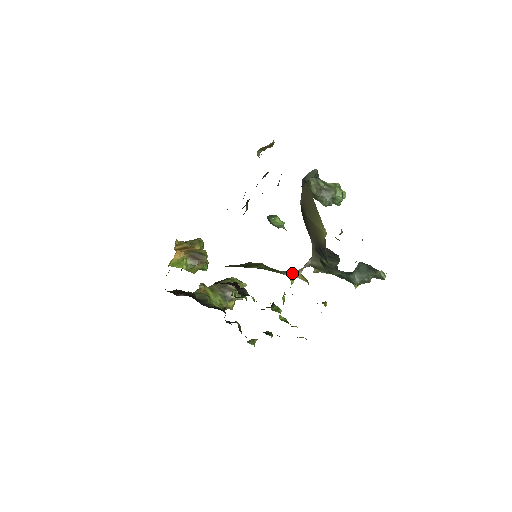
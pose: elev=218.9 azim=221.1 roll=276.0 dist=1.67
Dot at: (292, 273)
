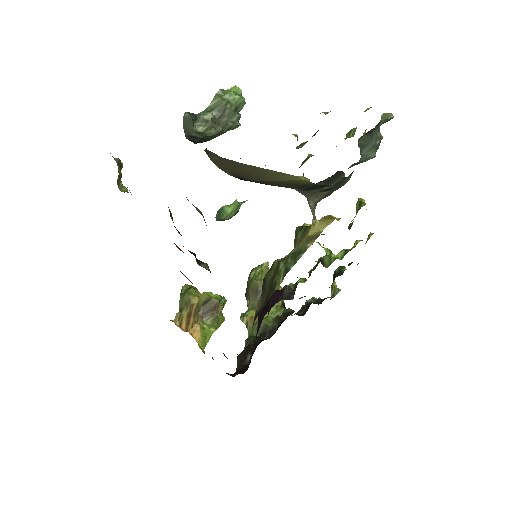
Dot at: (312, 233)
